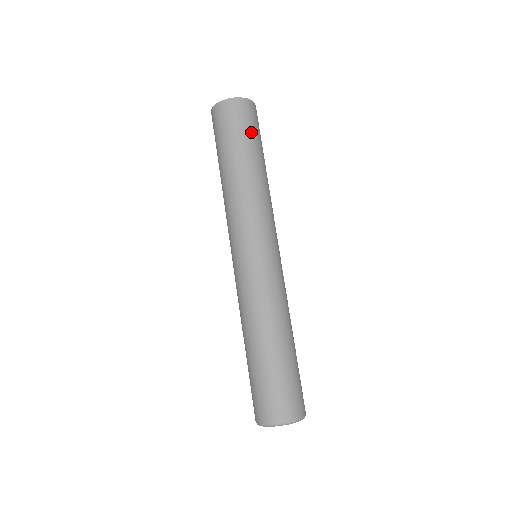
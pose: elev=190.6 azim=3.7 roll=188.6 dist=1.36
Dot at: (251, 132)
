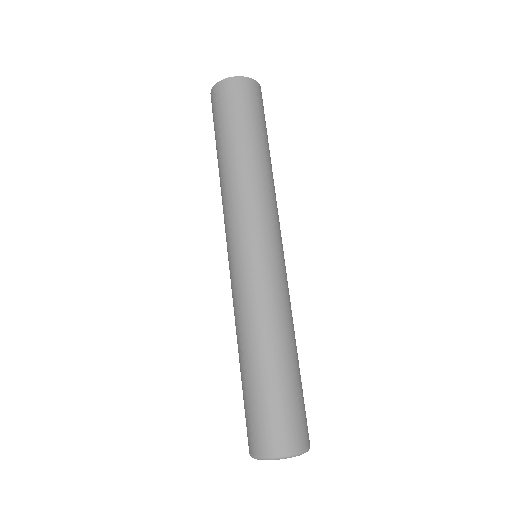
Dot at: occluded
